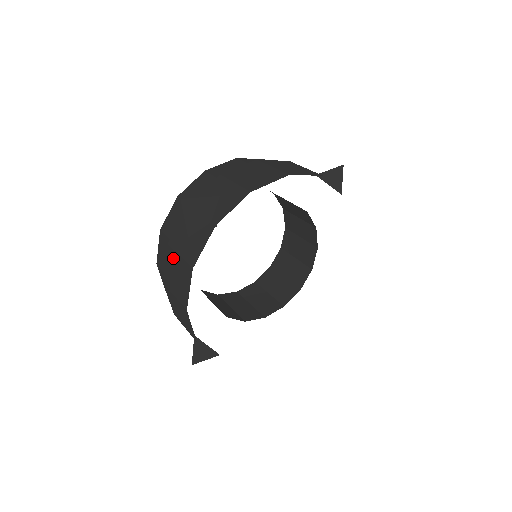
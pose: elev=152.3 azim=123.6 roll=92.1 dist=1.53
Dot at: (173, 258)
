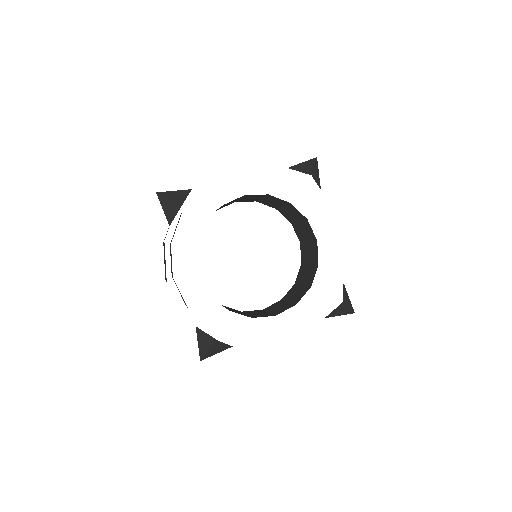
Dot at: occluded
